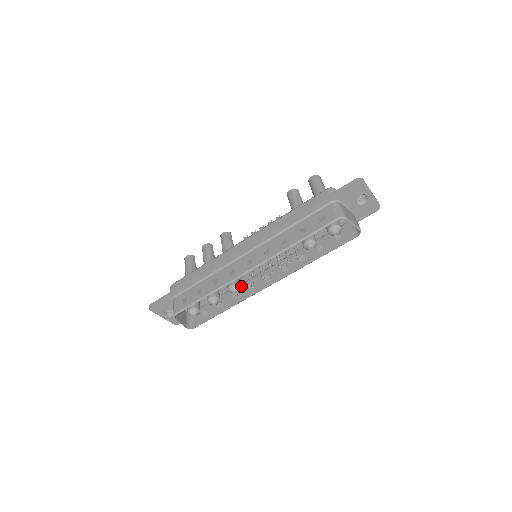
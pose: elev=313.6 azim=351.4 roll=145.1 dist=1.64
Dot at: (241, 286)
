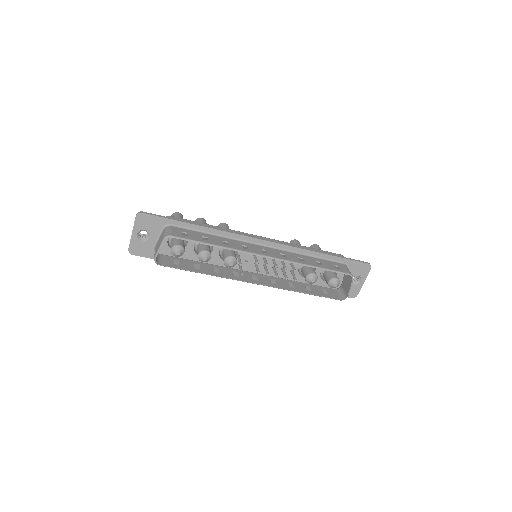
Dot at: (224, 268)
